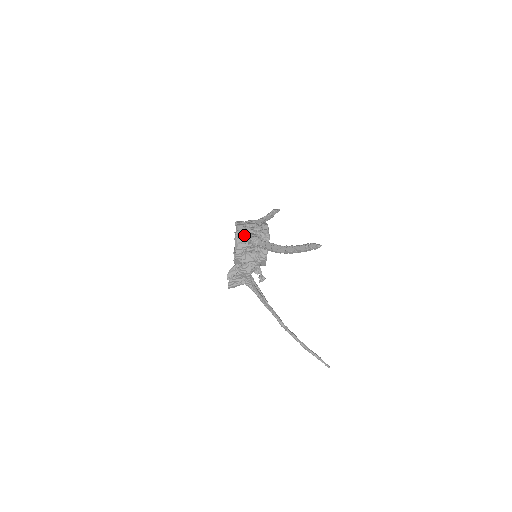
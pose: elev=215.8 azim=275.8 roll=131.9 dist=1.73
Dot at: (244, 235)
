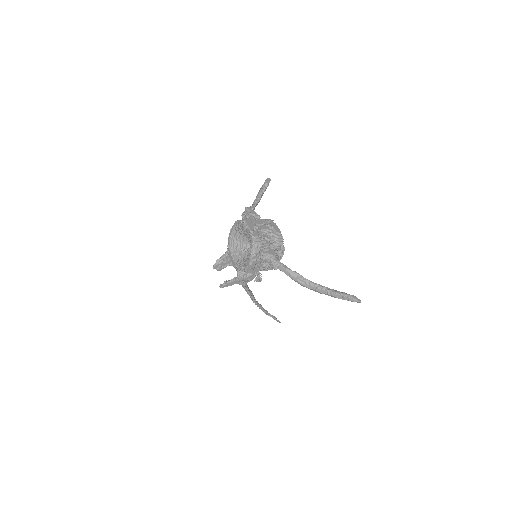
Dot at: (264, 256)
